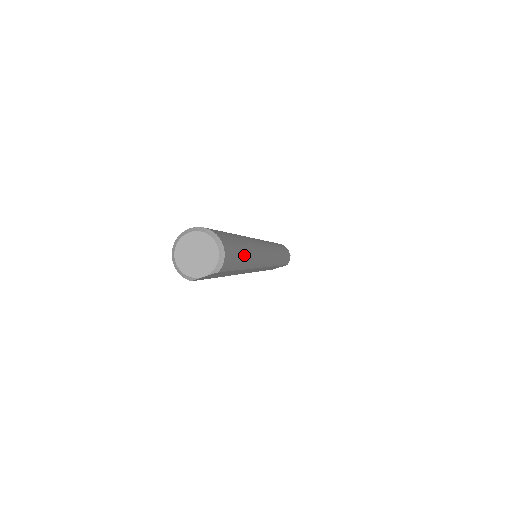
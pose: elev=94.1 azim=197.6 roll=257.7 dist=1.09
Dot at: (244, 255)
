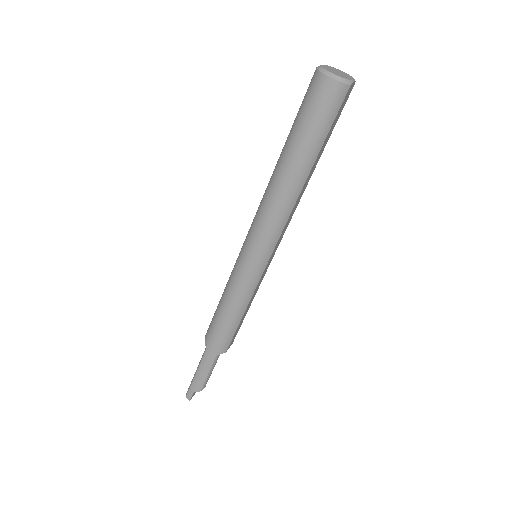
Dot at: occluded
